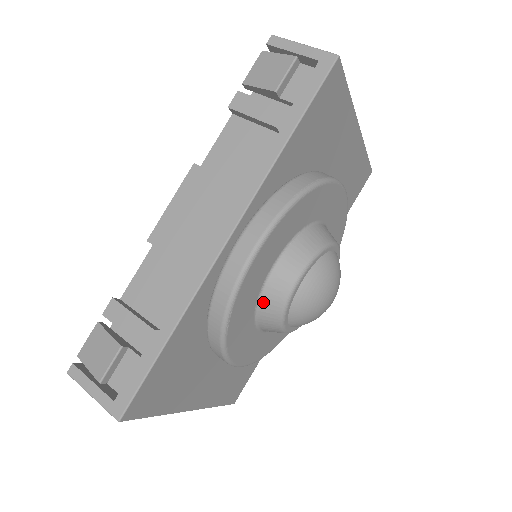
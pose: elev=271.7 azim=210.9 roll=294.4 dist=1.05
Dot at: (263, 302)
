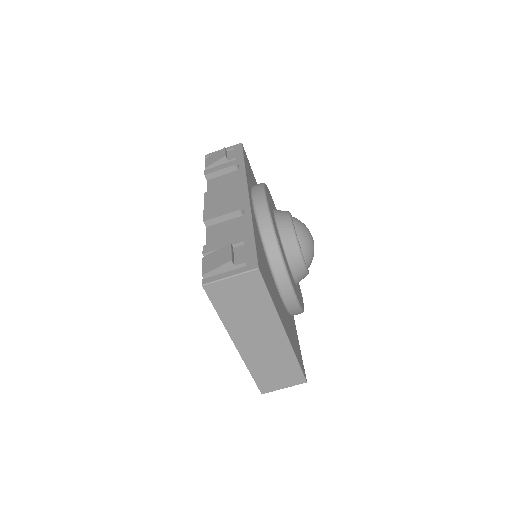
Dot at: (282, 235)
